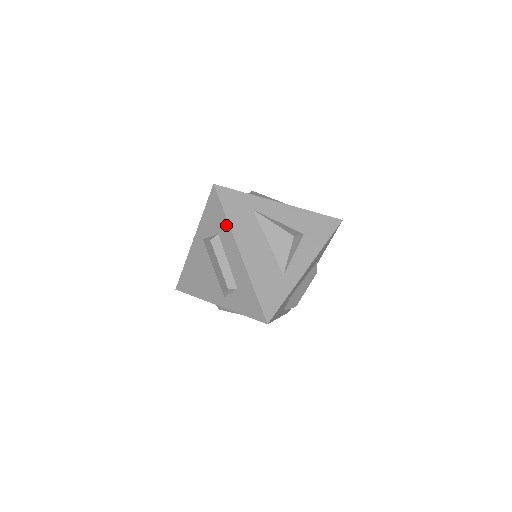
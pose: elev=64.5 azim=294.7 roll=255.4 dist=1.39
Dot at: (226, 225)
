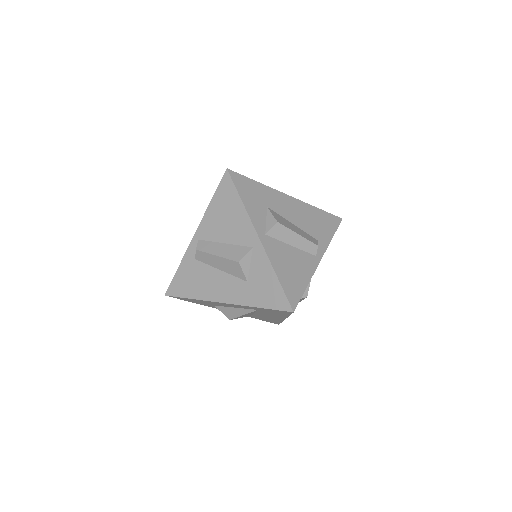
Dot at: occluded
